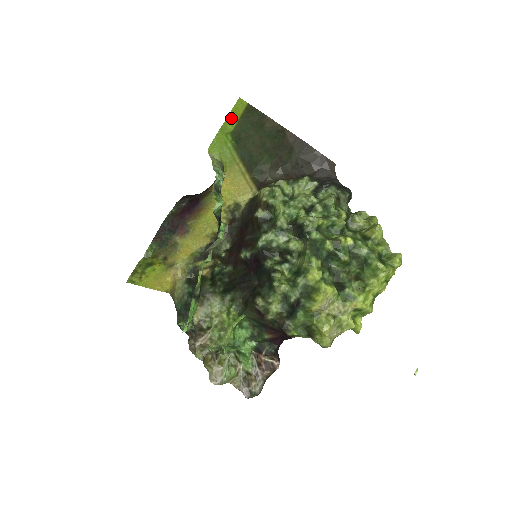
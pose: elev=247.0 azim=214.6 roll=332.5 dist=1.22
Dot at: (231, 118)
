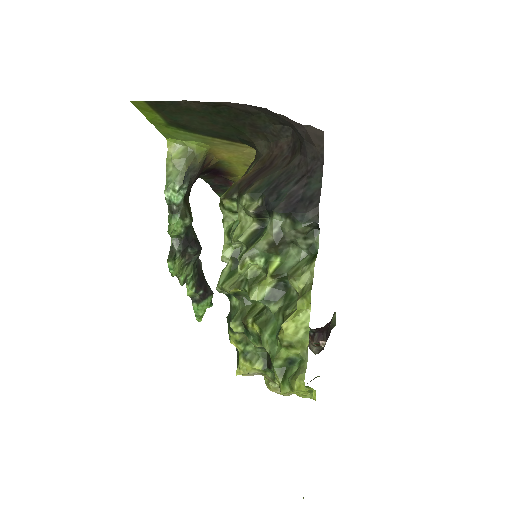
Dot at: (150, 116)
